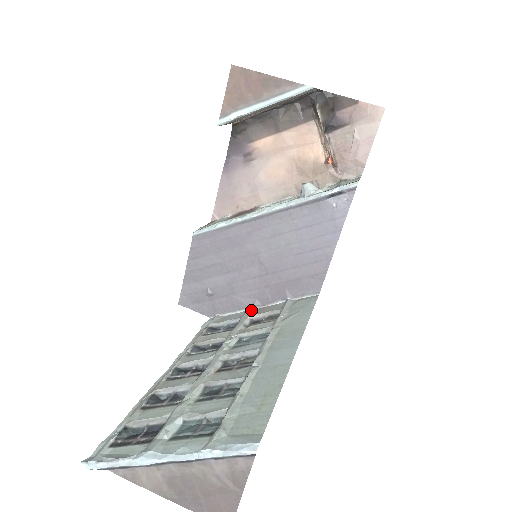
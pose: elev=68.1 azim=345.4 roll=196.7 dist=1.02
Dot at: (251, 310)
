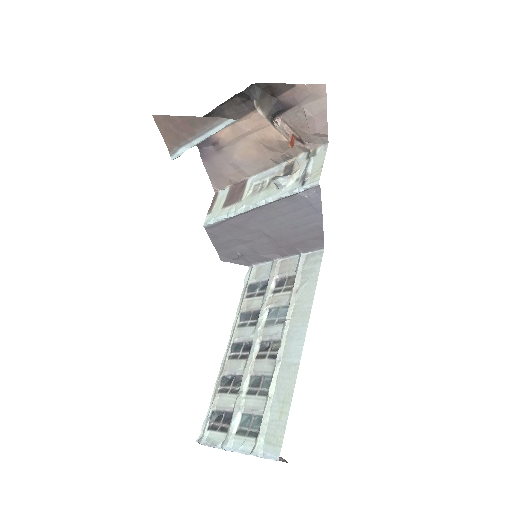
Dot at: (275, 267)
